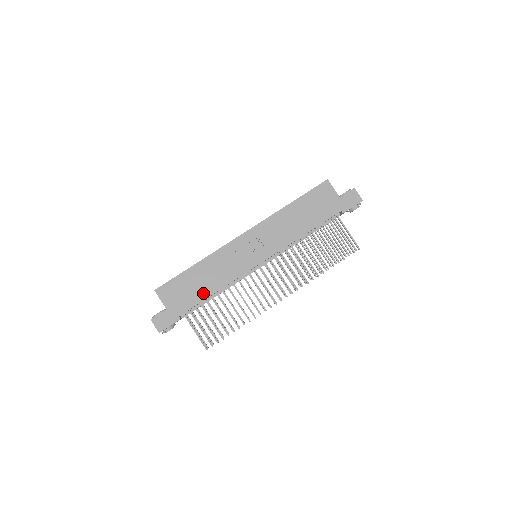
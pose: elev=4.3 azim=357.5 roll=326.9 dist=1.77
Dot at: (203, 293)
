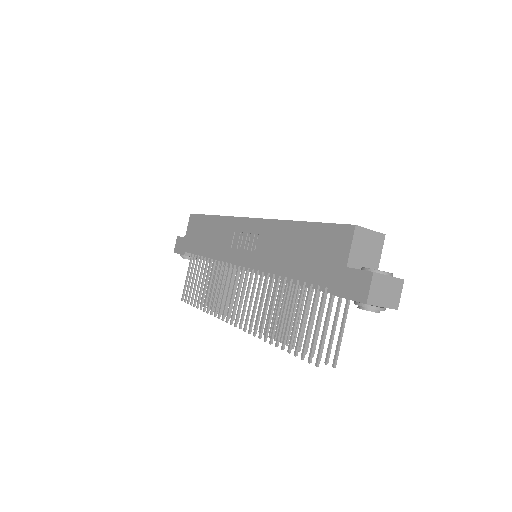
Dot at: (202, 248)
